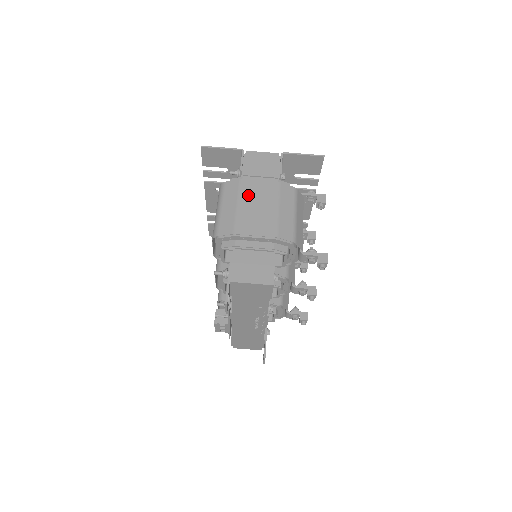
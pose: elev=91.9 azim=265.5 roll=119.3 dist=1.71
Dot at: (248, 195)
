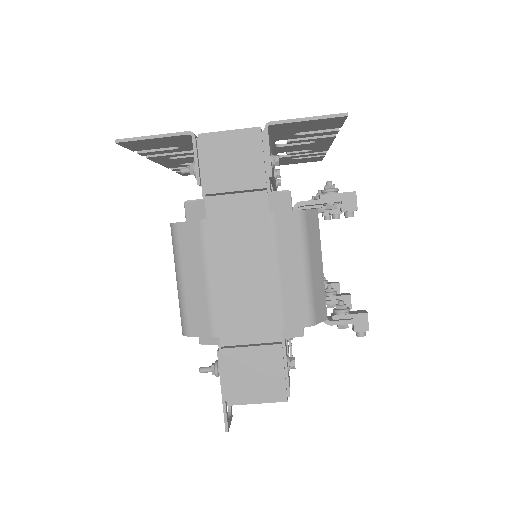
Dot at: (221, 253)
